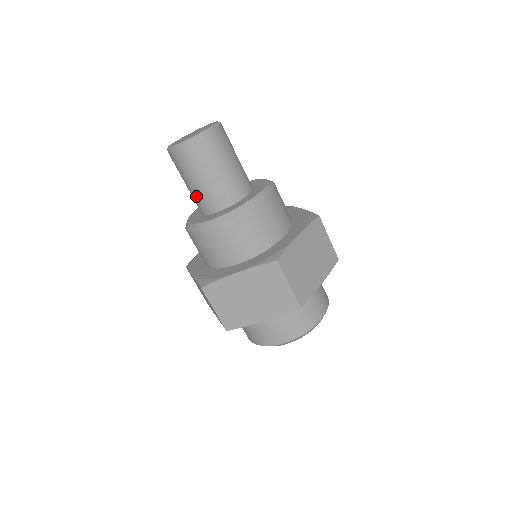
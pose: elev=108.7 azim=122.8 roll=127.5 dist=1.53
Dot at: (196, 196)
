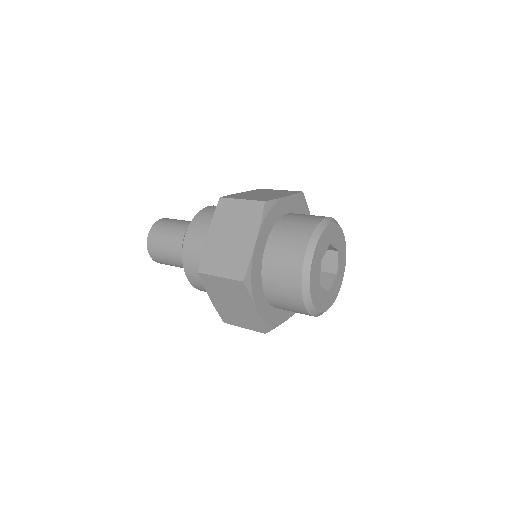
Dot at: (178, 255)
